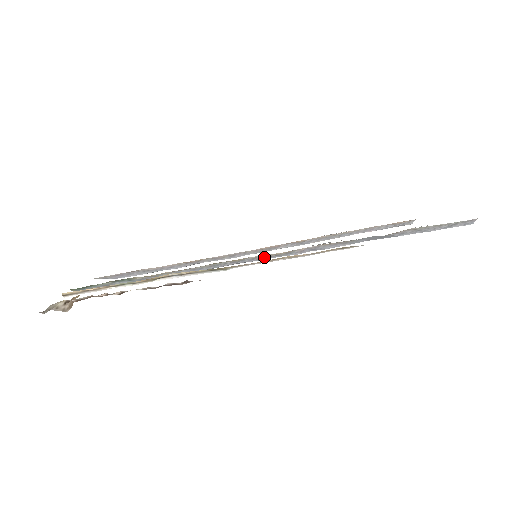
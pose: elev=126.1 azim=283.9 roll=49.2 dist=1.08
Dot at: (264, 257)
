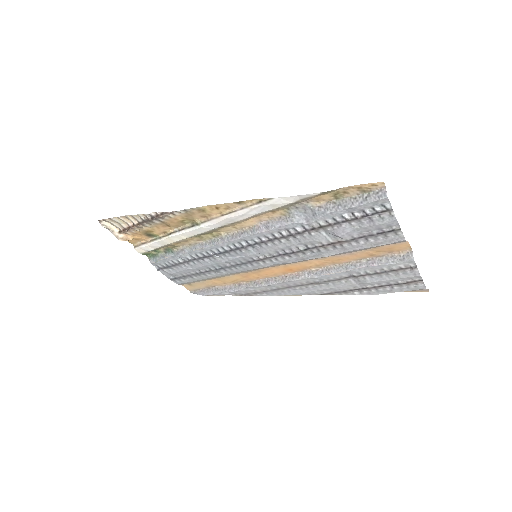
Dot at: (239, 235)
